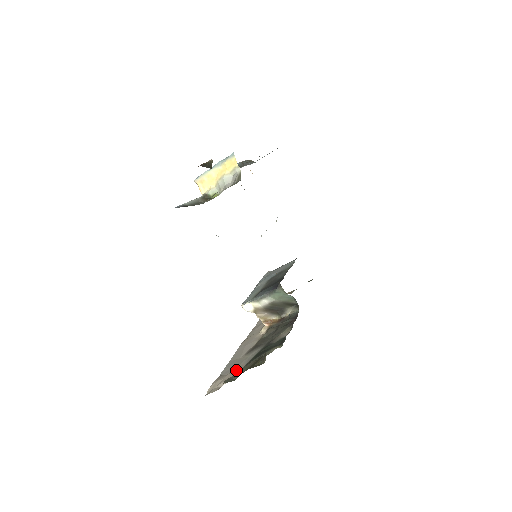
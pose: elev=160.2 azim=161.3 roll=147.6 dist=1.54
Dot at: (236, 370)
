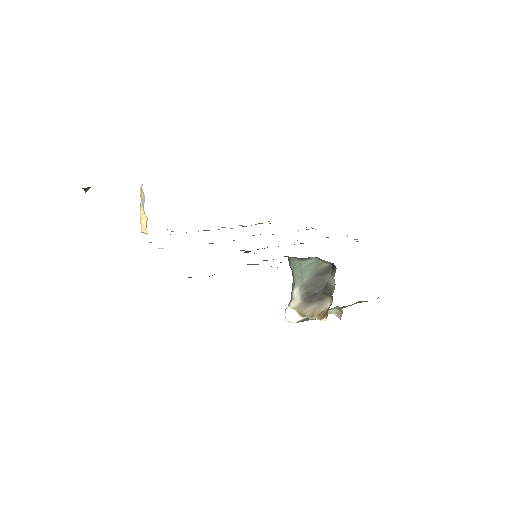
Dot at: occluded
